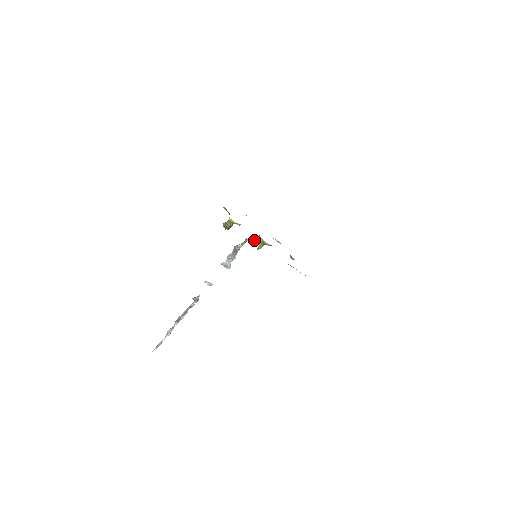
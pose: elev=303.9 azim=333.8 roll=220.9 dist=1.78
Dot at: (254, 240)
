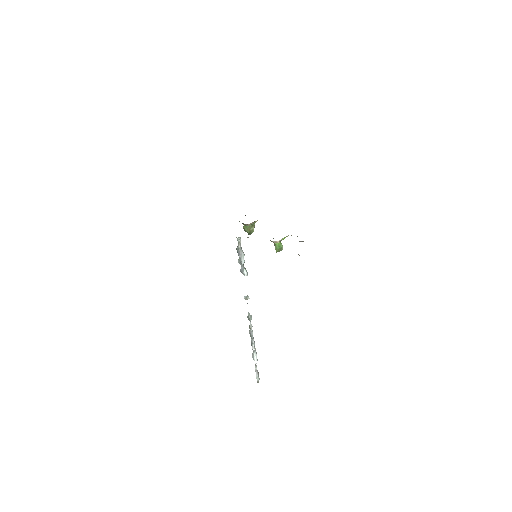
Dot at: occluded
